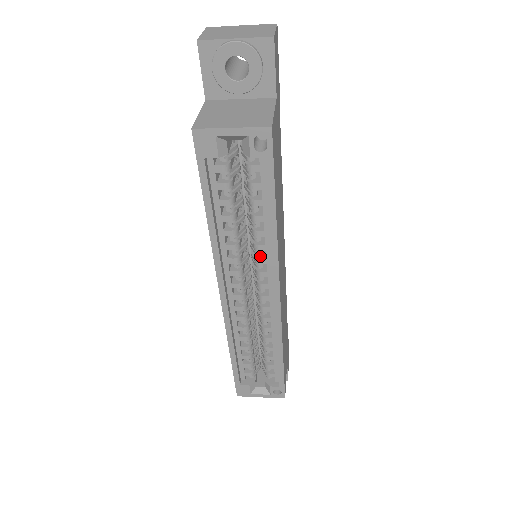
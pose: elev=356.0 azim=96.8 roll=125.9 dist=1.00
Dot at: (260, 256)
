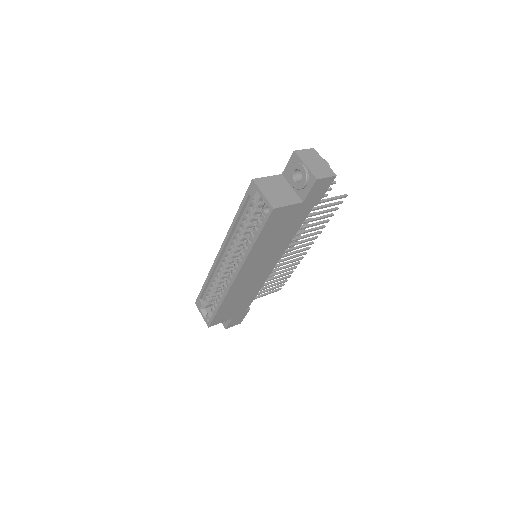
Dot at: (243, 253)
